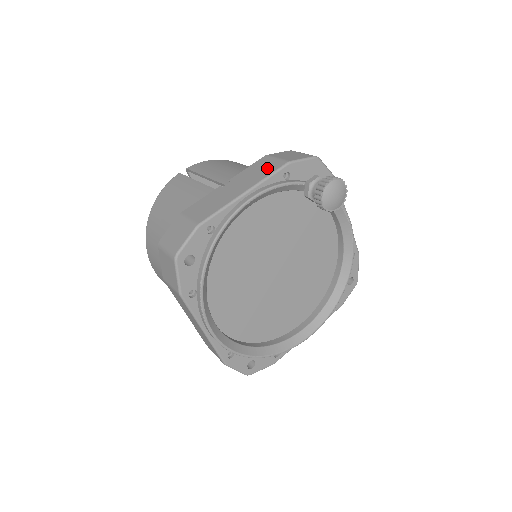
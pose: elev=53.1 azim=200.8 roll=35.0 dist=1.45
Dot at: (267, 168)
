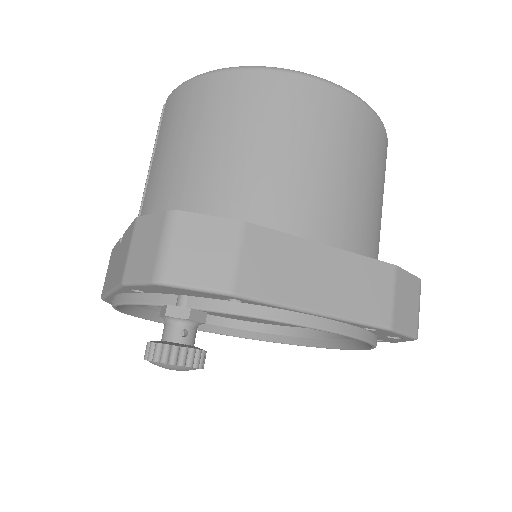
Dot at: (121, 265)
